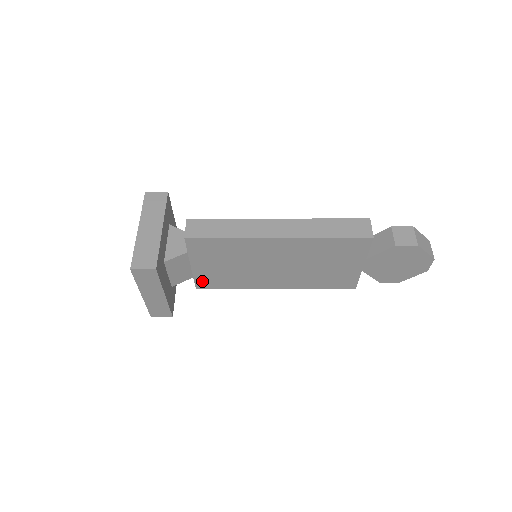
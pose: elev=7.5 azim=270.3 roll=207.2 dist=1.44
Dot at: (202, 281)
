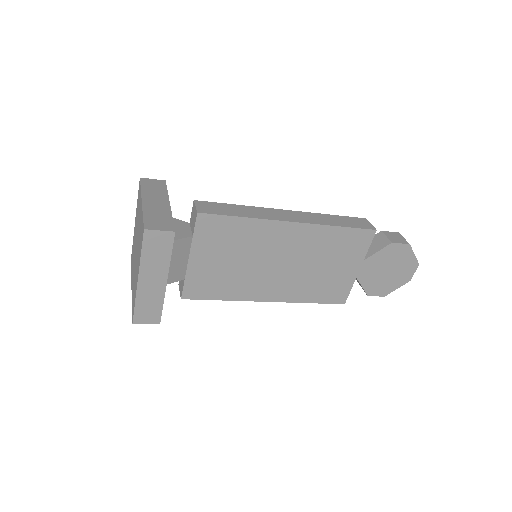
Dot at: (192, 286)
